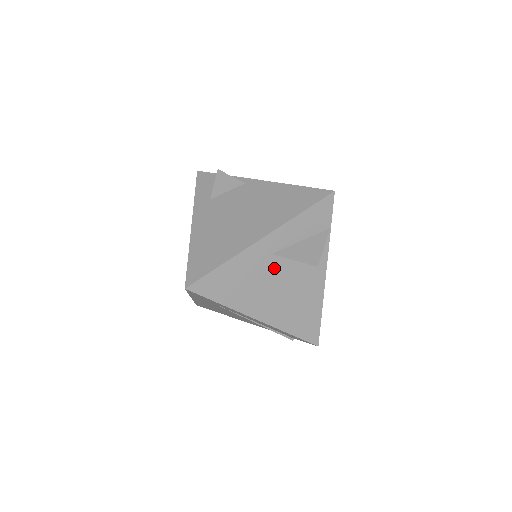
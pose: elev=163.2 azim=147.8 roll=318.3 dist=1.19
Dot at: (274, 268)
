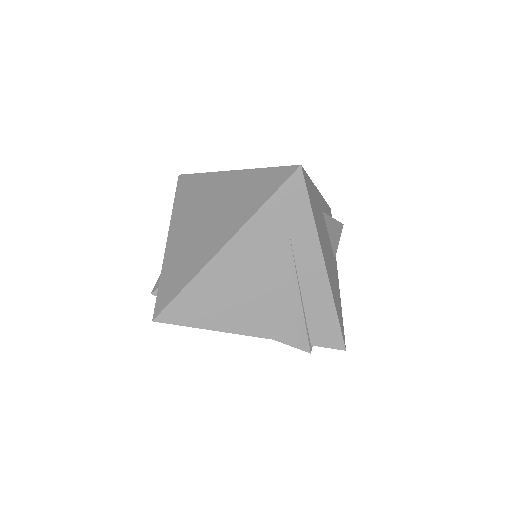
Dot at: (324, 226)
